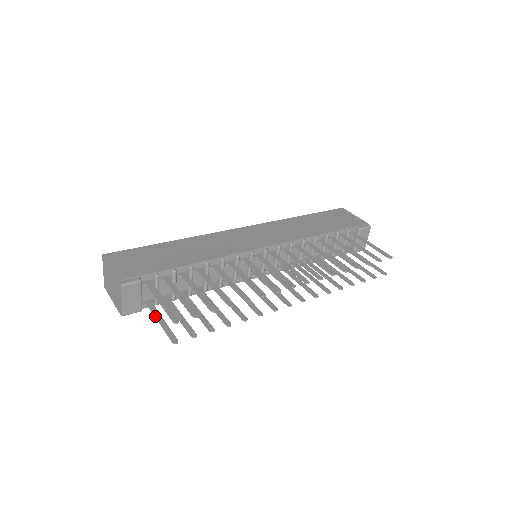
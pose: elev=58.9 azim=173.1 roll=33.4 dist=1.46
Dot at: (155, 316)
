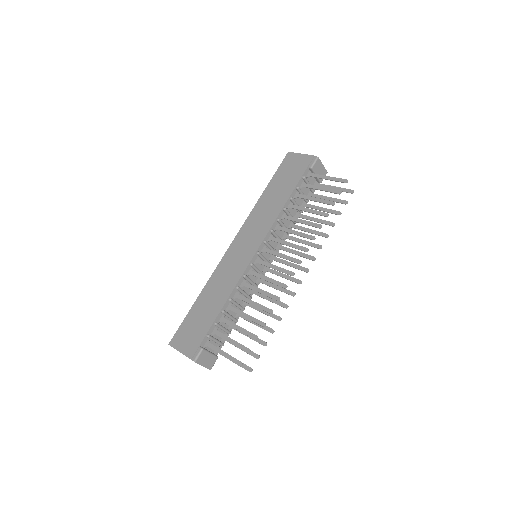
Dot at: occluded
